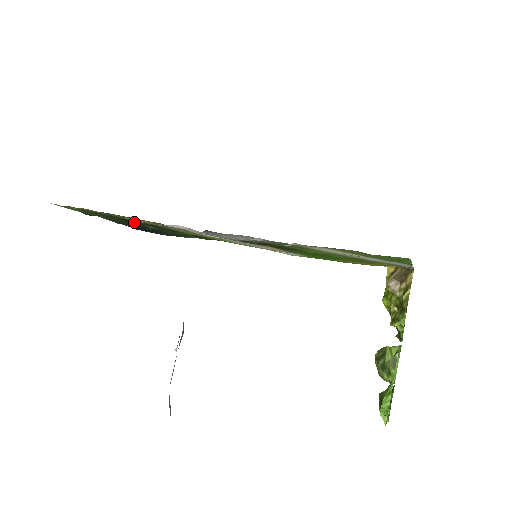
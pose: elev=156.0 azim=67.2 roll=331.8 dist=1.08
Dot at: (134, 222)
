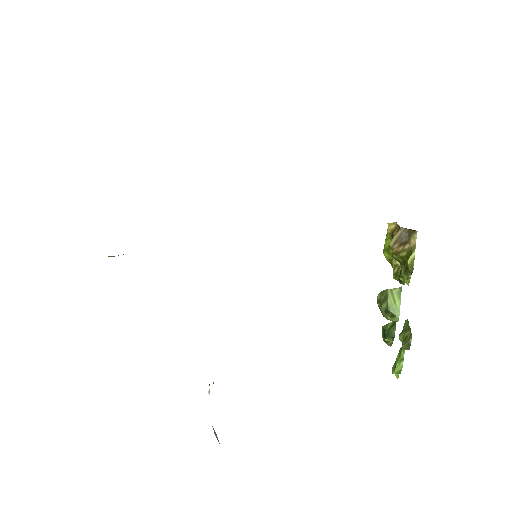
Dot at: occluded
